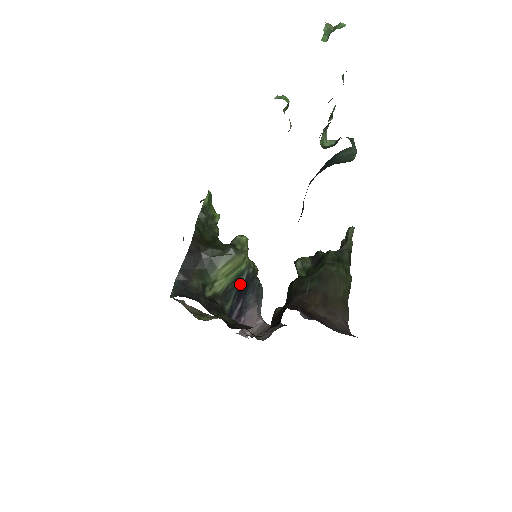
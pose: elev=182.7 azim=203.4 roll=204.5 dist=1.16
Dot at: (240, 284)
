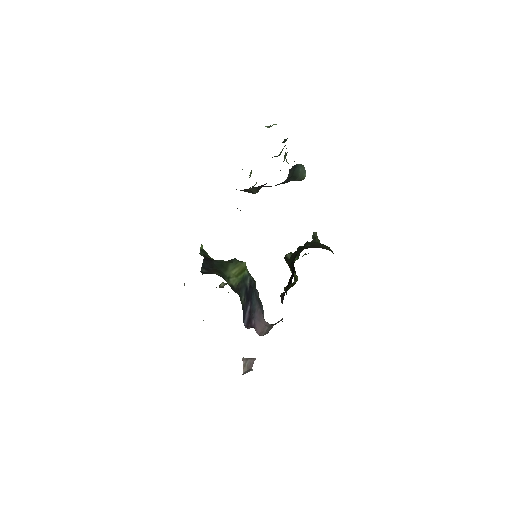
Dot at: (247, 286)
